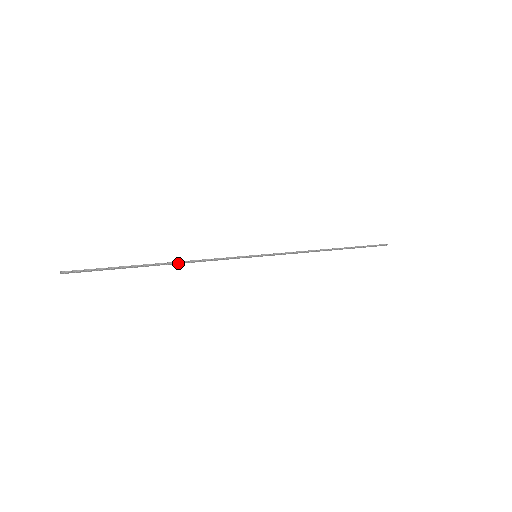
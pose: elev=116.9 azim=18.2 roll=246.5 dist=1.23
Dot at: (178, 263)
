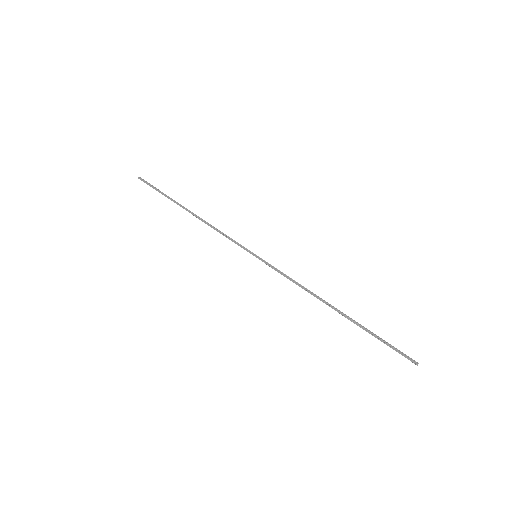
Dot at: (198, 218)
